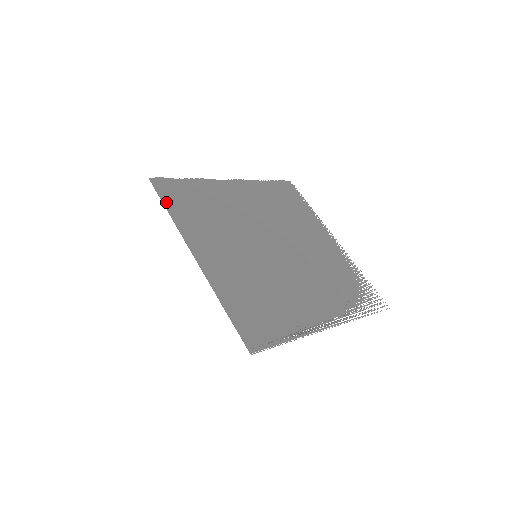
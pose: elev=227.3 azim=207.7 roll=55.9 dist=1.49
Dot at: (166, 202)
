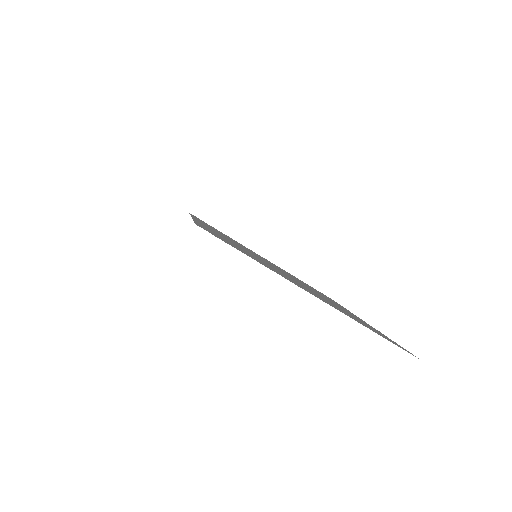
Dot at: occluded
